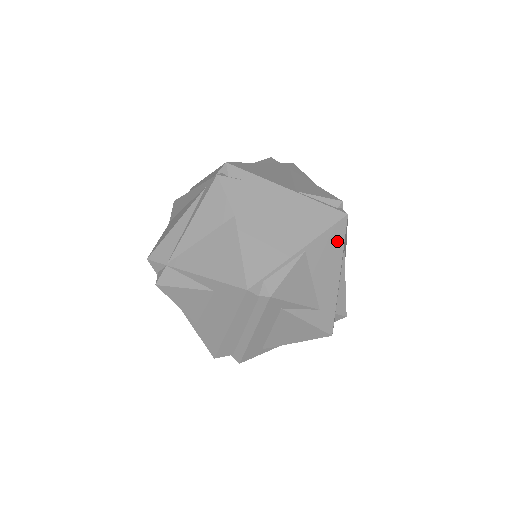
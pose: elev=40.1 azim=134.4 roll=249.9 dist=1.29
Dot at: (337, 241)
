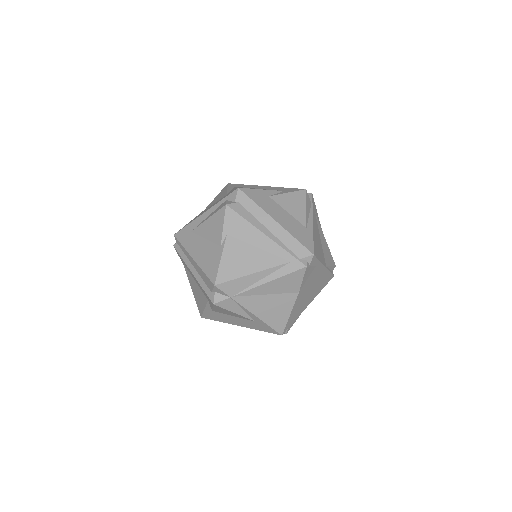
Dot at: occluded
